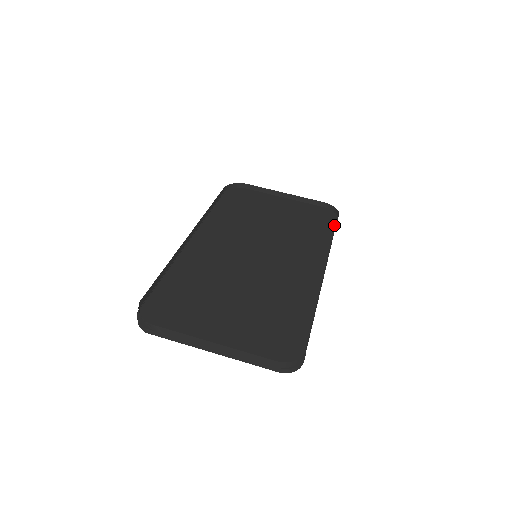
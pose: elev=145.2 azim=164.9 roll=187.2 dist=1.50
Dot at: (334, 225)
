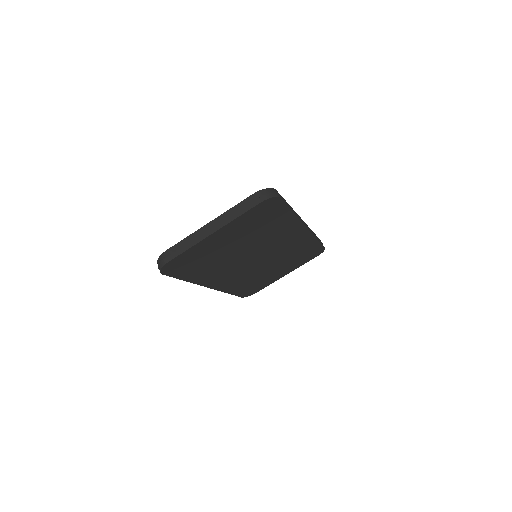
Dot at: occluded
